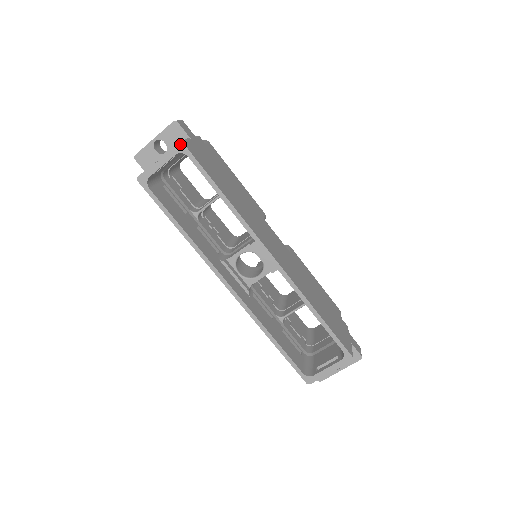
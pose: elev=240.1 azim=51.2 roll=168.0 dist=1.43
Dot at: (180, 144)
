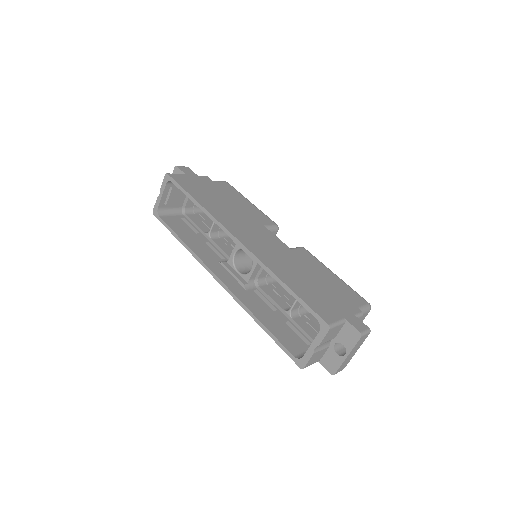
Dot at: (166, 175)
